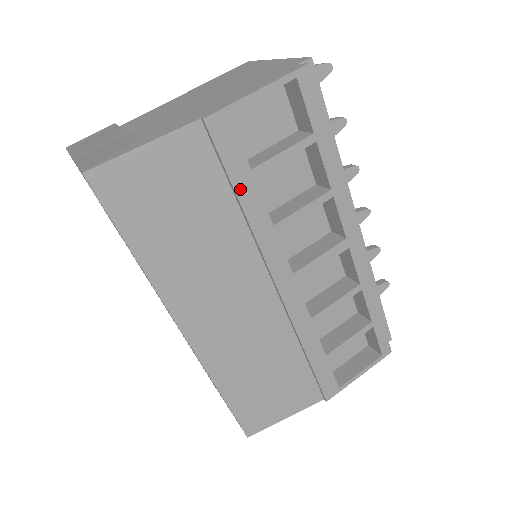
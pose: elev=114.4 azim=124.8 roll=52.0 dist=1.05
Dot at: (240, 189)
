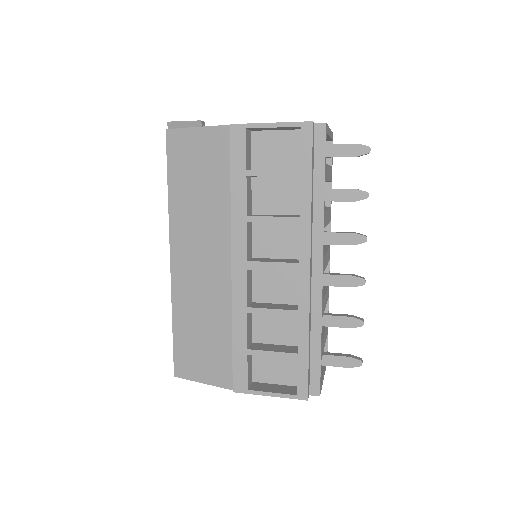
Dot at: (234, 178)
